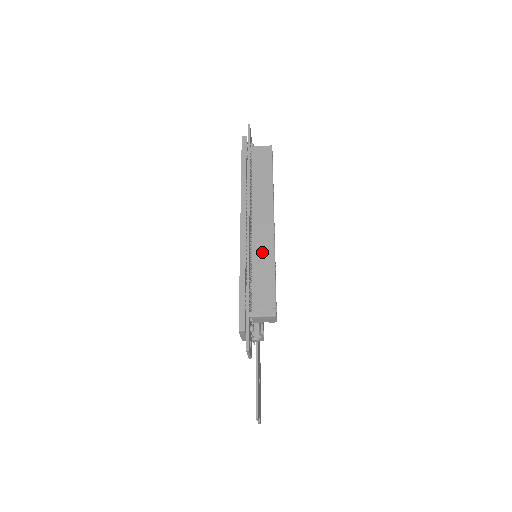
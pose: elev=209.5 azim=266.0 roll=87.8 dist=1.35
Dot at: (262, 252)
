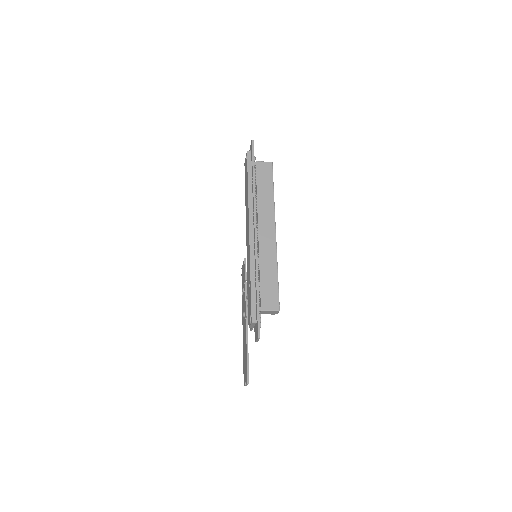
Dot at: (267, 257)
